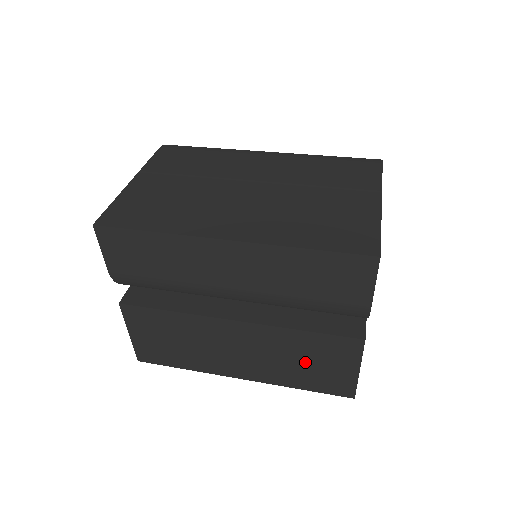
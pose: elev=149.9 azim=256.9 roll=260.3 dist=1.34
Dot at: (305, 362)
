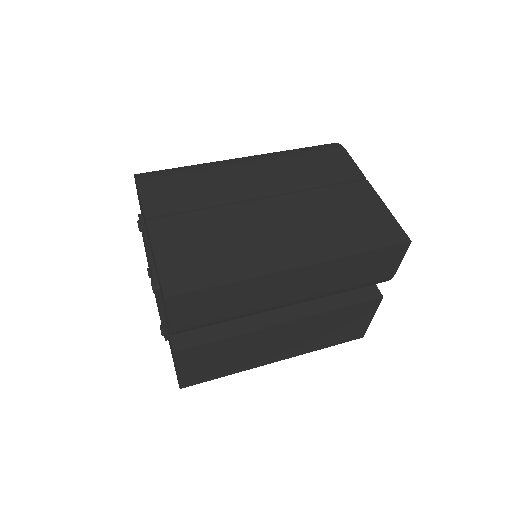
Dot at: (334, 329)
